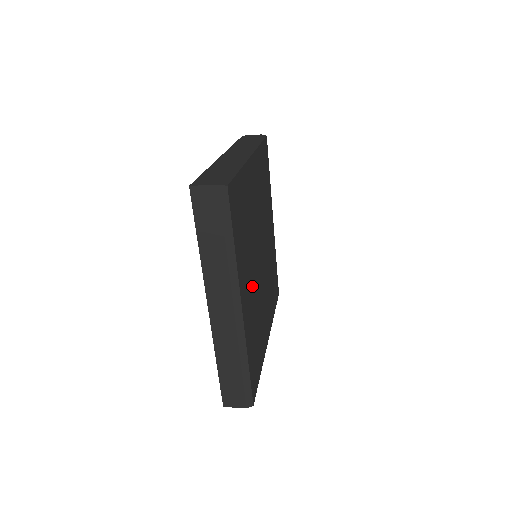
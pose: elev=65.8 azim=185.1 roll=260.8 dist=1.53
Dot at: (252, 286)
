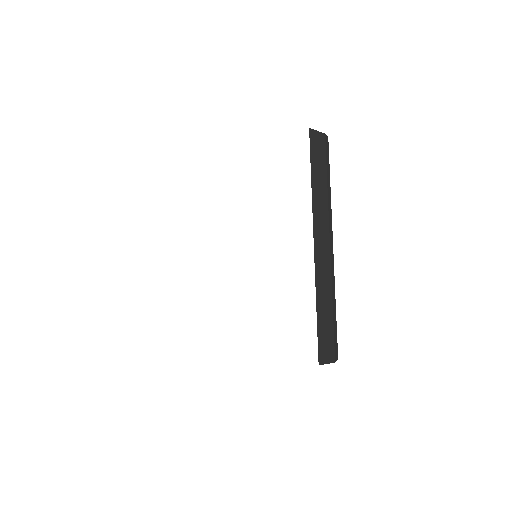
Dot at: occluded
